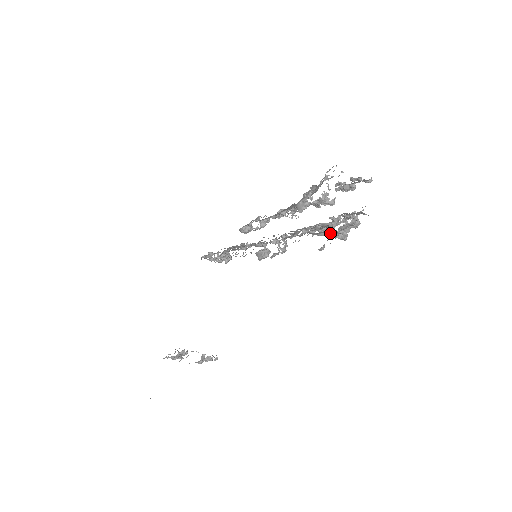
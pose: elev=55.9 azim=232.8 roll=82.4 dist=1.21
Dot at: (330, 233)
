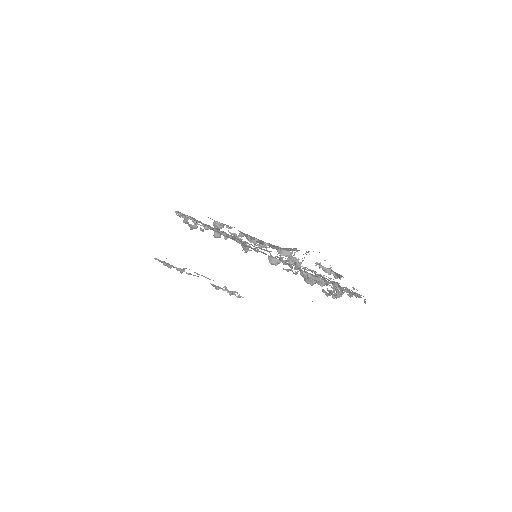
Dot at: (354, 292)
